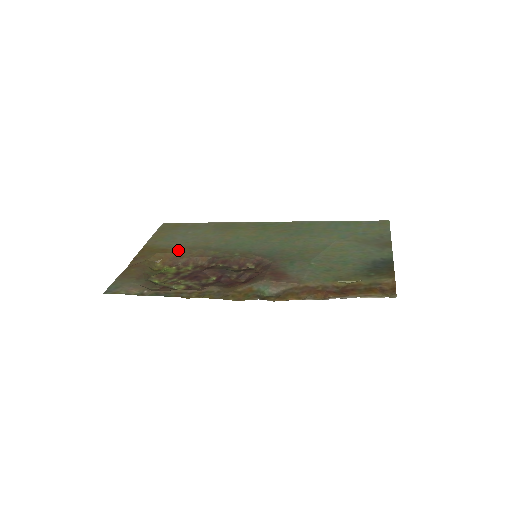
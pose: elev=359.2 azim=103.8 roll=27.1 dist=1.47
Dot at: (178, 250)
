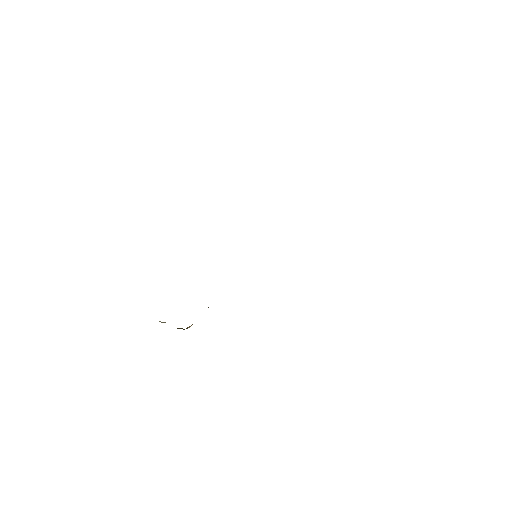
Dot at: occluded
